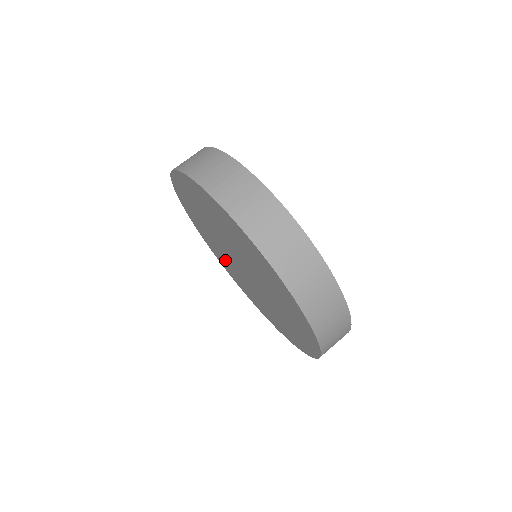
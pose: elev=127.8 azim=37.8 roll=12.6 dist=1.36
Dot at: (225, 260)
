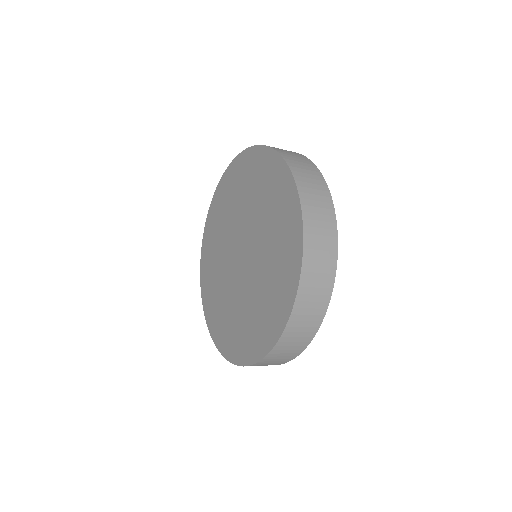
Dot at: (220, 229)
